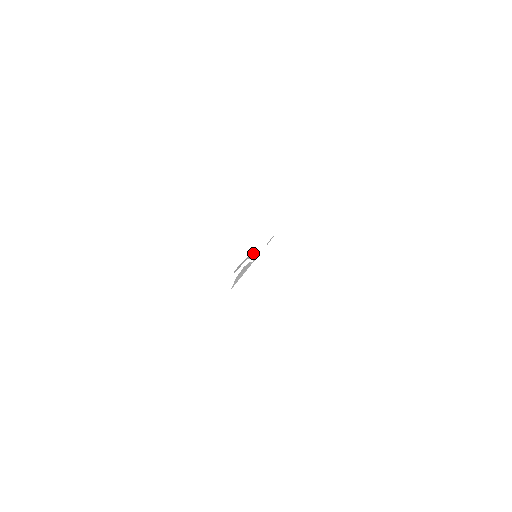
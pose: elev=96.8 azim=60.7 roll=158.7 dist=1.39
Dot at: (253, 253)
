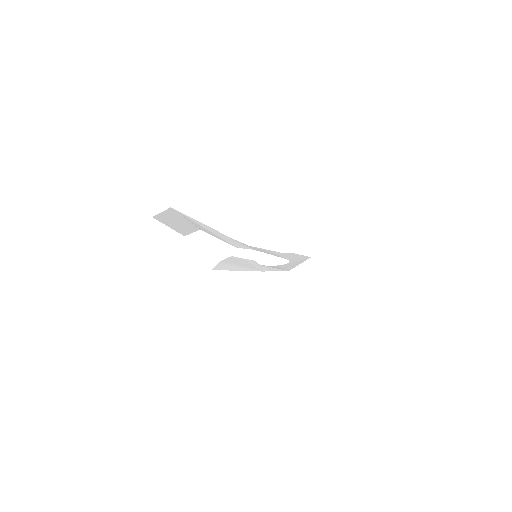
Dot at: (201, 224)
